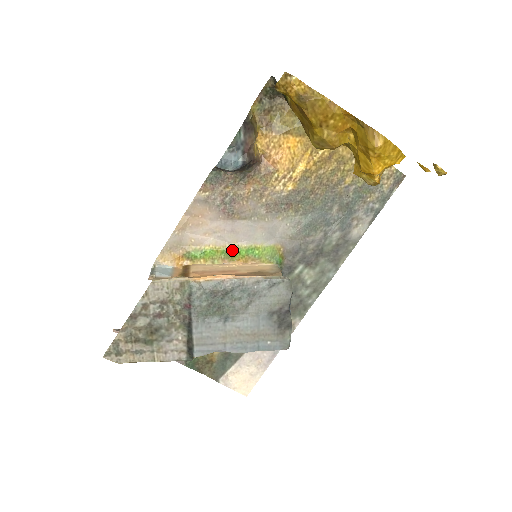
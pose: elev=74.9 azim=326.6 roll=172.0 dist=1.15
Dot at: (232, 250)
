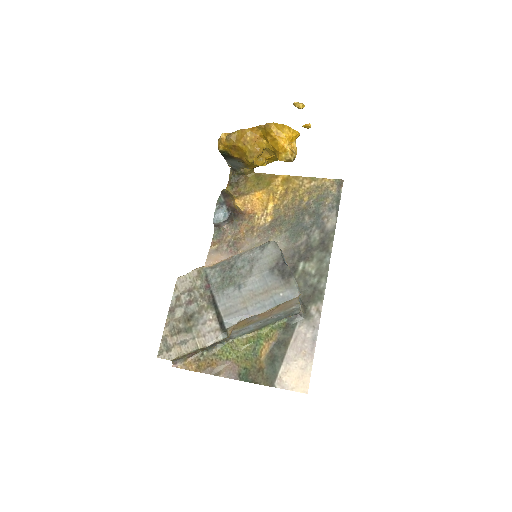
Dot at: occluded
